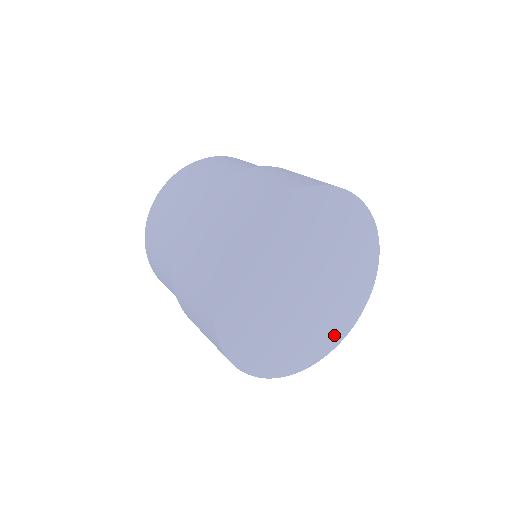
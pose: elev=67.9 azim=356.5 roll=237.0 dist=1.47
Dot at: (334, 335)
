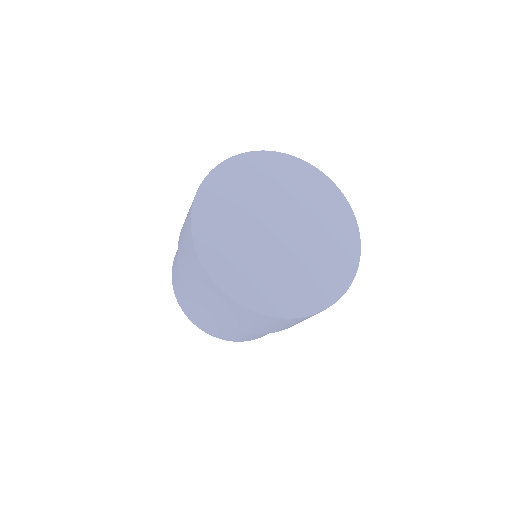
Dot at: (344, 266)
